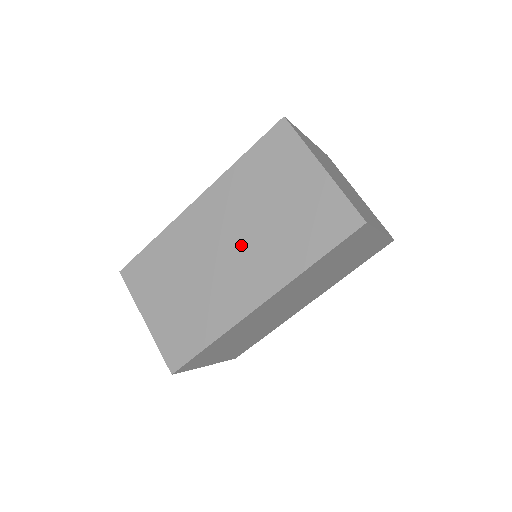
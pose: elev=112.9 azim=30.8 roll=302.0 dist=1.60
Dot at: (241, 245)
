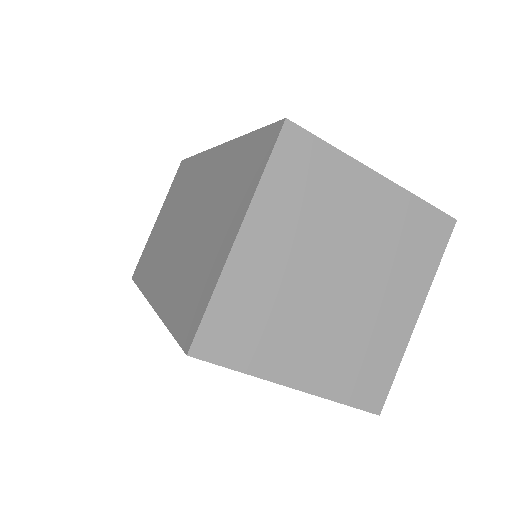
Dot at: (185, 233)
